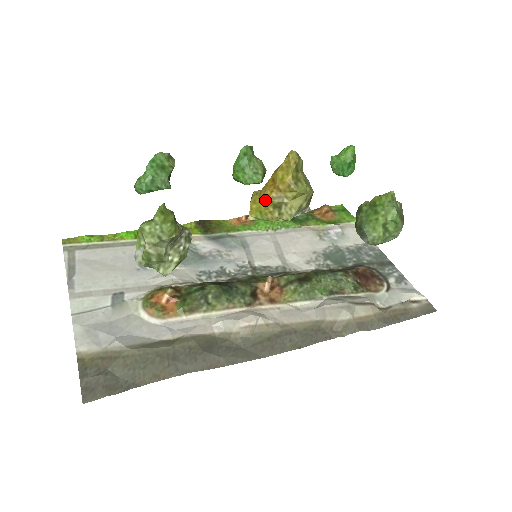
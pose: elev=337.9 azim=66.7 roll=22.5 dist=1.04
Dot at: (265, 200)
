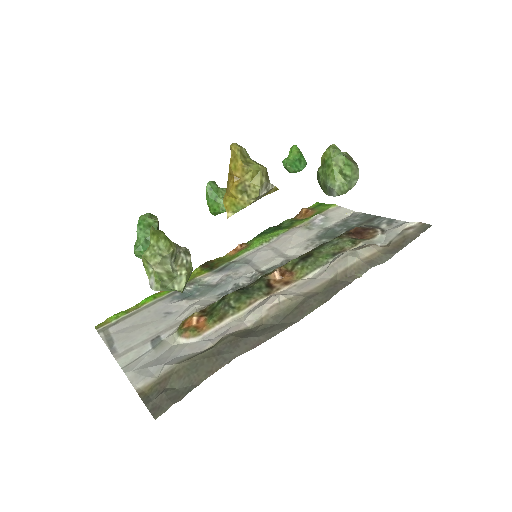
Dot at: (231, 191)
